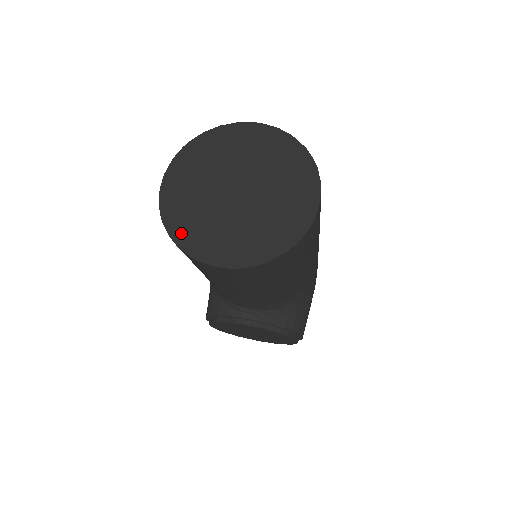
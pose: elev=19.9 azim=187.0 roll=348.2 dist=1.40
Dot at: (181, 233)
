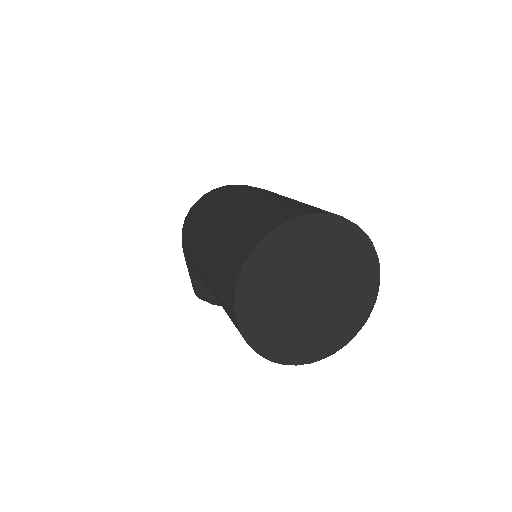
Dot at: (276, 352)
